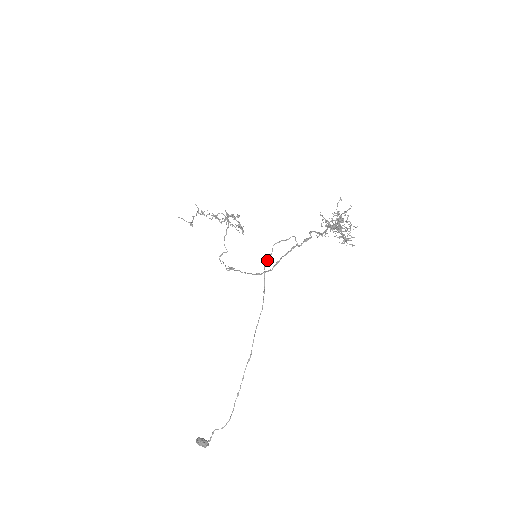
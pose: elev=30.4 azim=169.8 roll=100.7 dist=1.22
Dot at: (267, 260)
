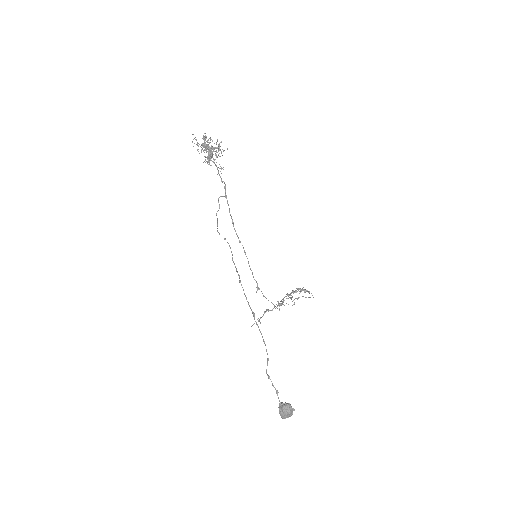
Dot at: (217, 226)
